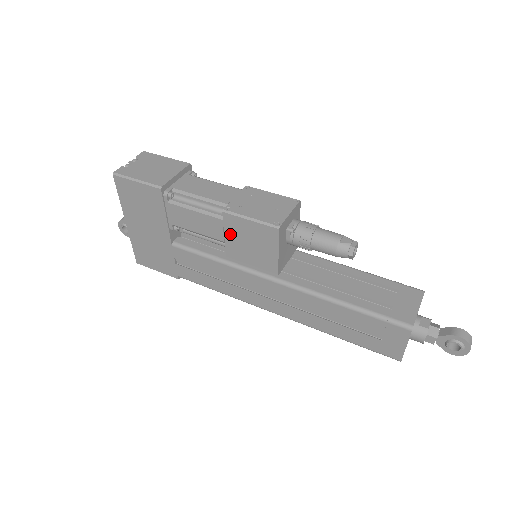
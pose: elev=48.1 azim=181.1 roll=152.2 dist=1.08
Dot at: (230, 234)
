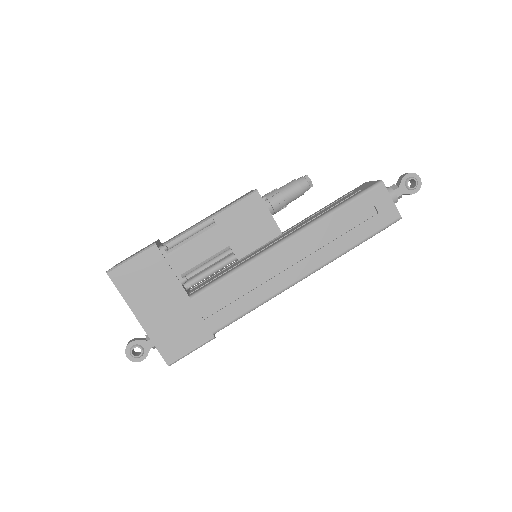
Dot at: (229, 233)
